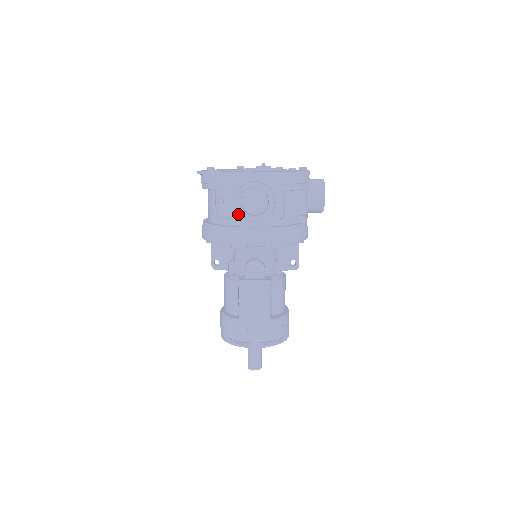
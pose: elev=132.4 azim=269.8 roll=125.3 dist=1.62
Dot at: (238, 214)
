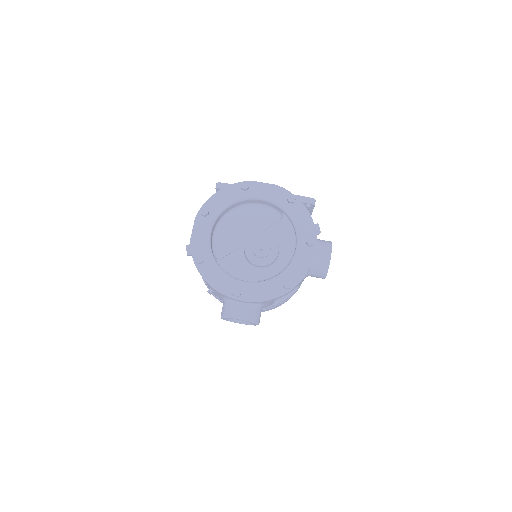
Dot at: occluded
